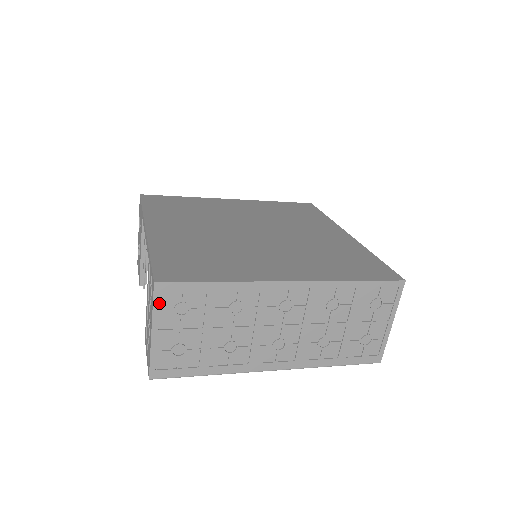
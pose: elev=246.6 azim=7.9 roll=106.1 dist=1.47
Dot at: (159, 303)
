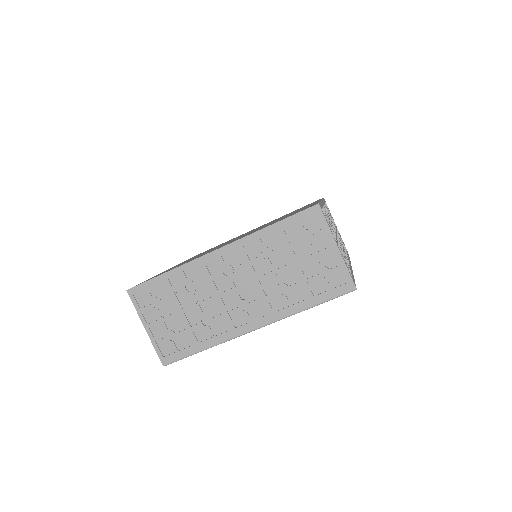
Dot at: (138, 304)
